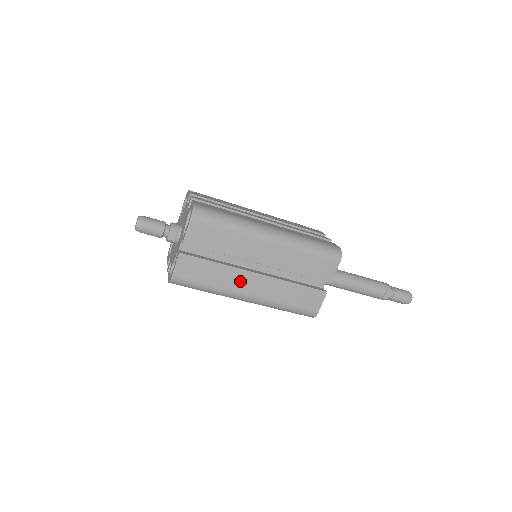
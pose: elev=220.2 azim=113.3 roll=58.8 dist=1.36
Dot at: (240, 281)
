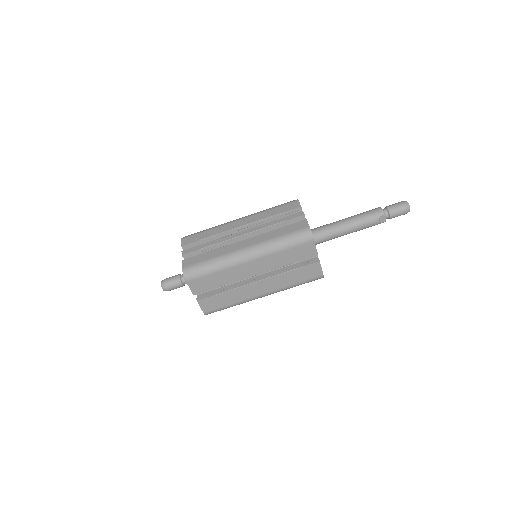
Dot at: (249, 291)
